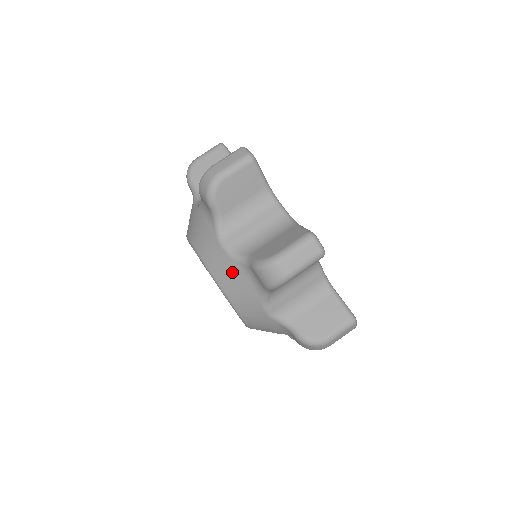
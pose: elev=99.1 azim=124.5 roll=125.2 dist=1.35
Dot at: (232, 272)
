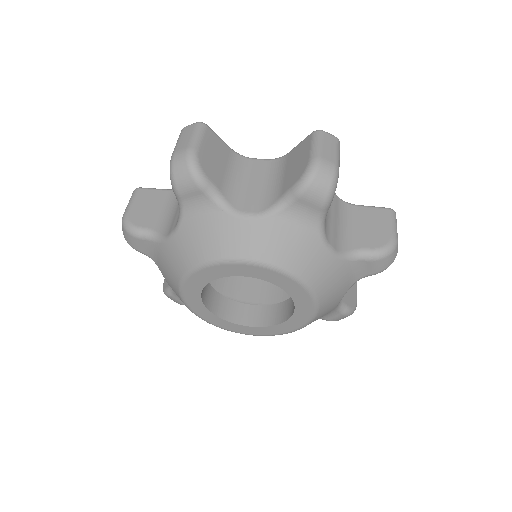
Dot at: (275, 233)
